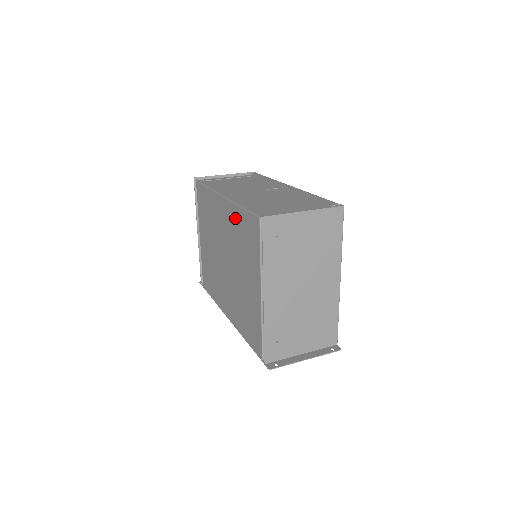
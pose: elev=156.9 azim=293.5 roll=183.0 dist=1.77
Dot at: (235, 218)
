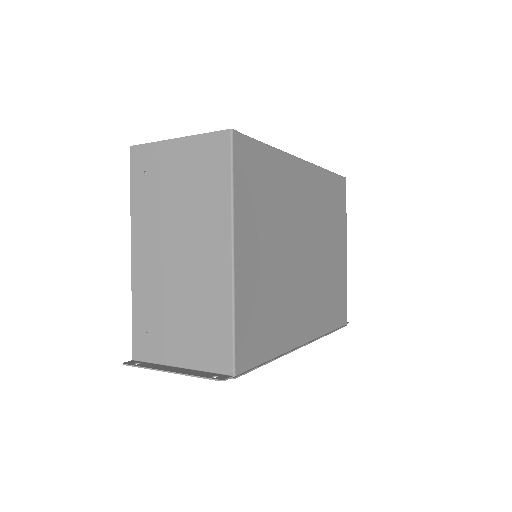
Dot at: occluded
